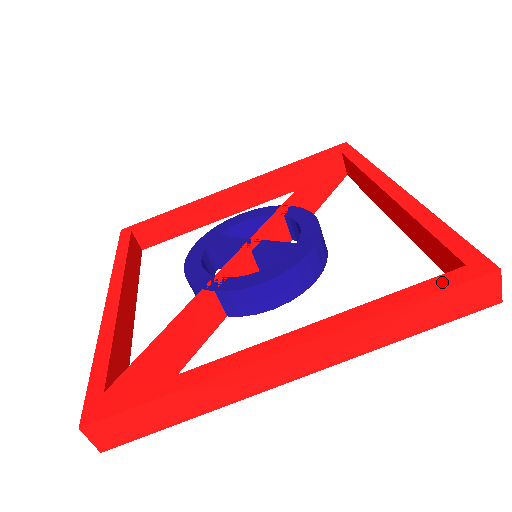
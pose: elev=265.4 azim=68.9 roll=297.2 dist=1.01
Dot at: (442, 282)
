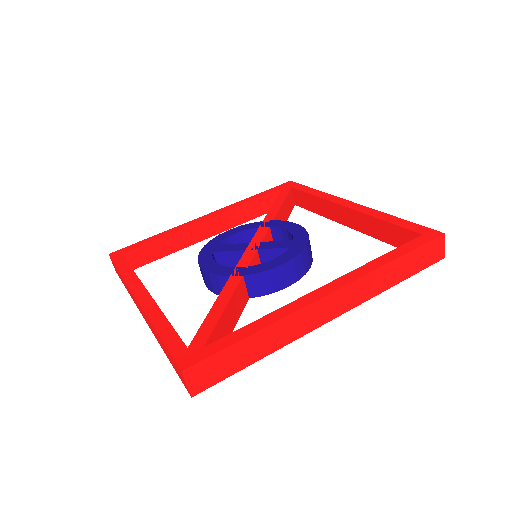
Dot at: (413, 244)
